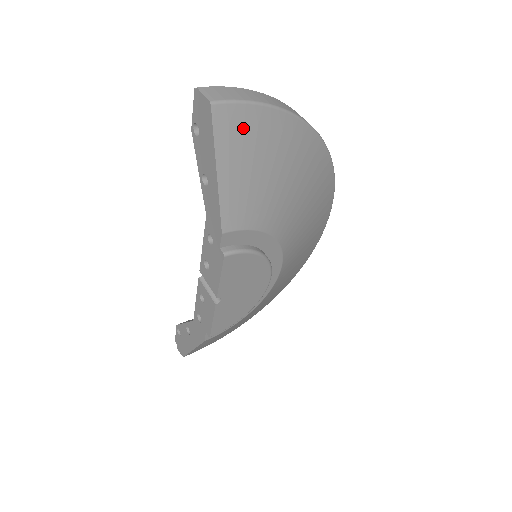
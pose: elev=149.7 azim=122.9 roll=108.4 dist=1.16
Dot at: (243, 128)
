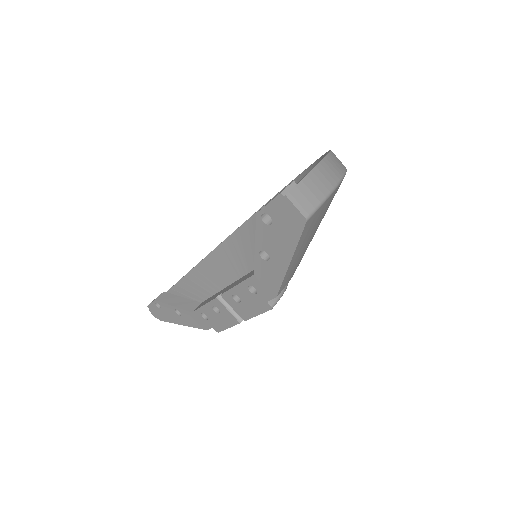
Dot at: (317, 219)
